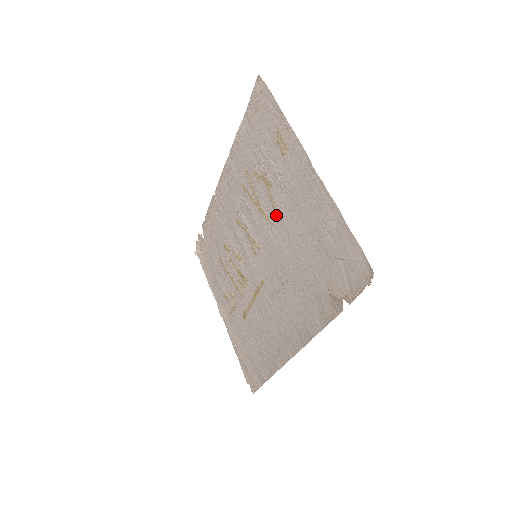
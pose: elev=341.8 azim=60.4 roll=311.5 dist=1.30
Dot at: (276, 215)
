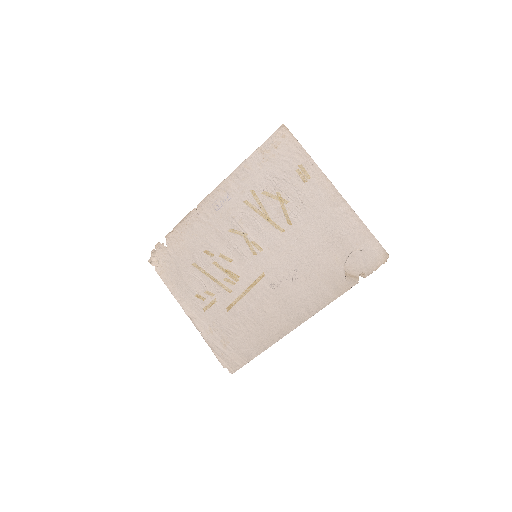
Dot at: (289, 224)
